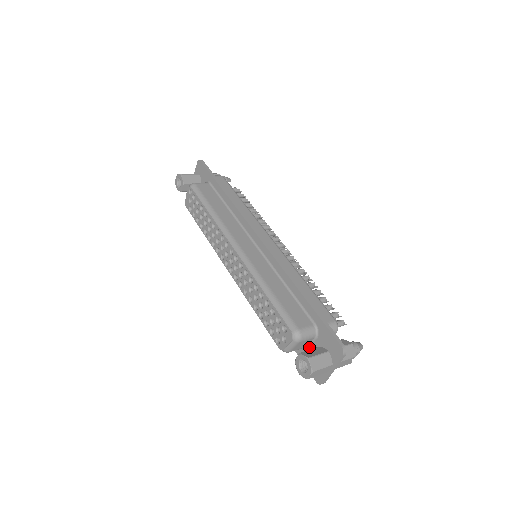
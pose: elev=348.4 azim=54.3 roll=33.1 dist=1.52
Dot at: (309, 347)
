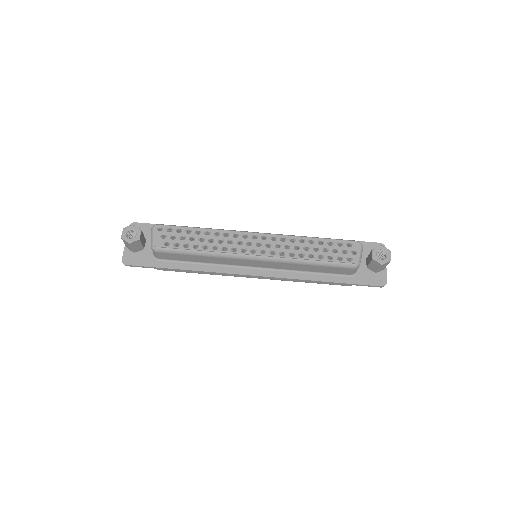
Dot at: (359, 268)
